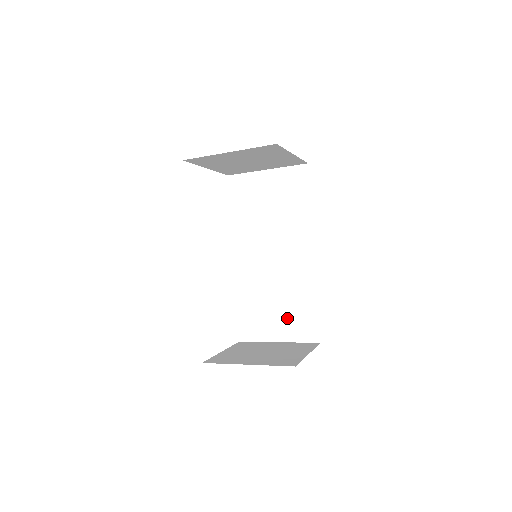
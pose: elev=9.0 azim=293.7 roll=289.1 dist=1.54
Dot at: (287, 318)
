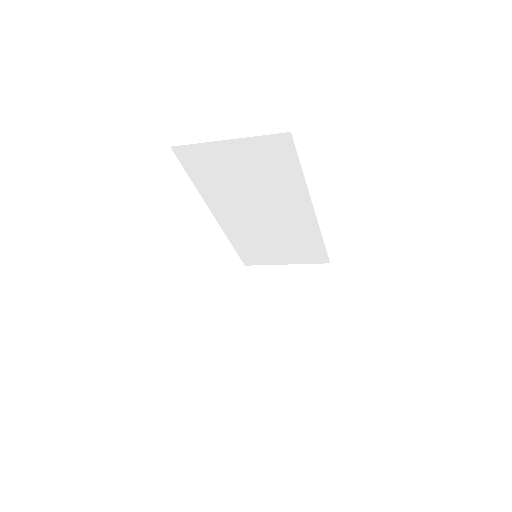
Dot at: (292, 252)
